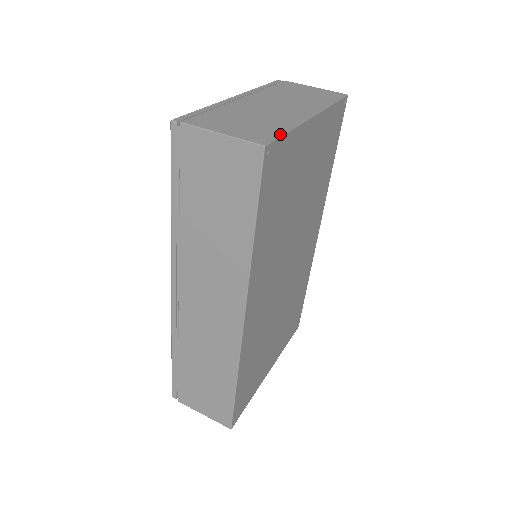
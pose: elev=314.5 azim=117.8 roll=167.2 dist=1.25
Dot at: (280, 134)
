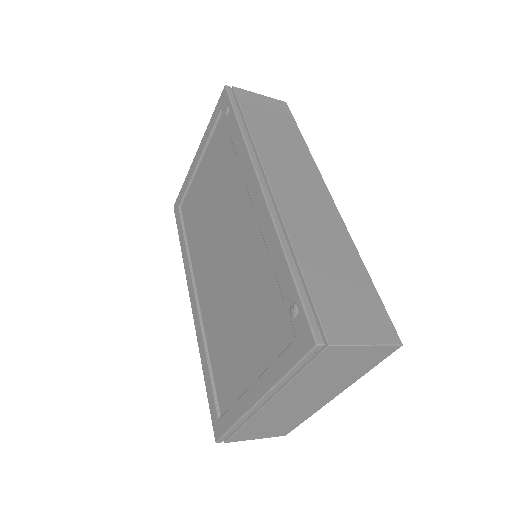
Dot at: occluded
